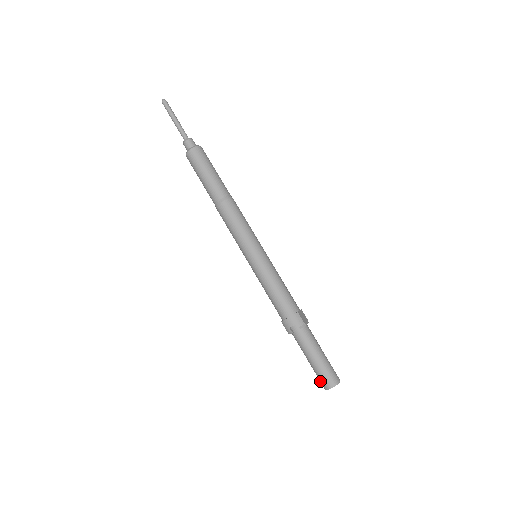
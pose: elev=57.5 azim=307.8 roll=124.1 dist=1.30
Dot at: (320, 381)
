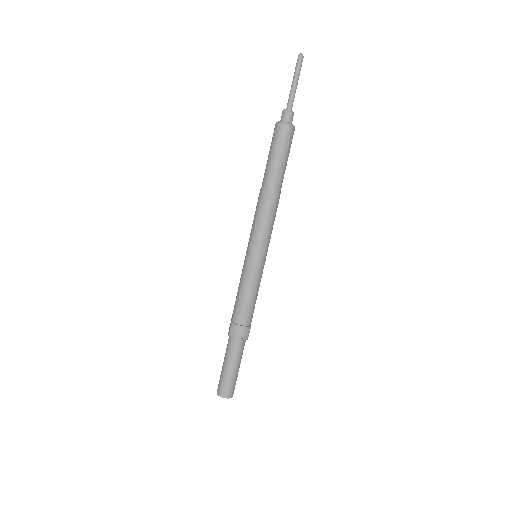
Dot at: (220, 386)
